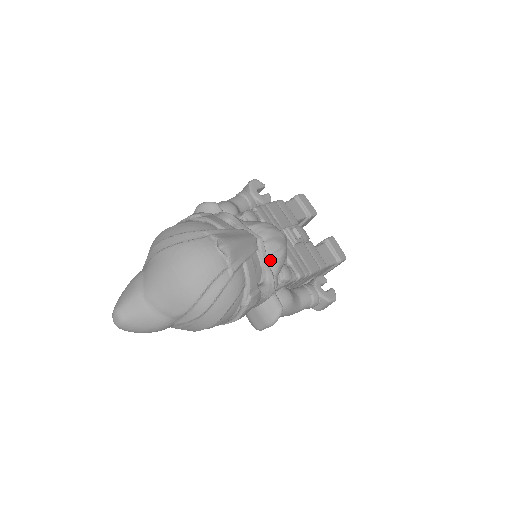
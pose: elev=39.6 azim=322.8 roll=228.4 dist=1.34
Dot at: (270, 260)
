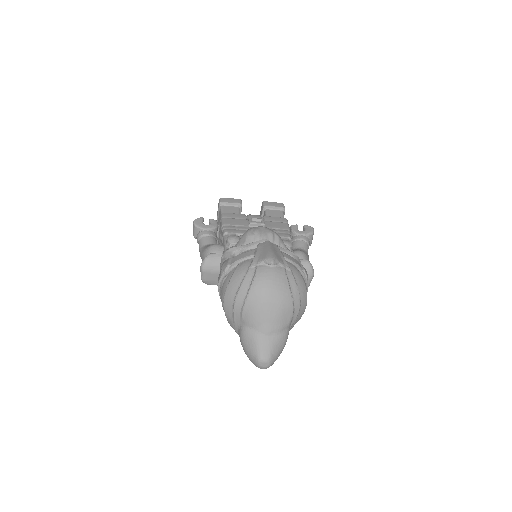
Dot at: occluded
